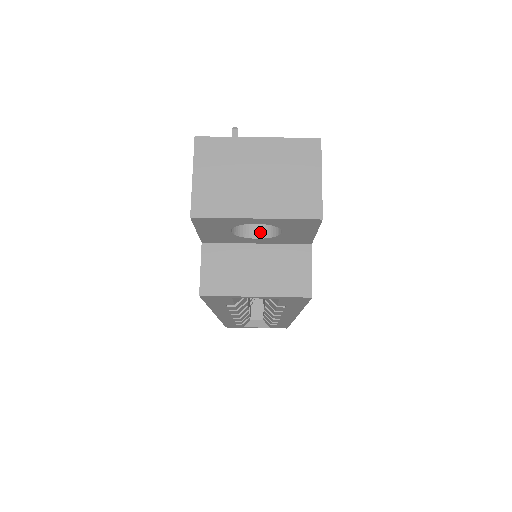
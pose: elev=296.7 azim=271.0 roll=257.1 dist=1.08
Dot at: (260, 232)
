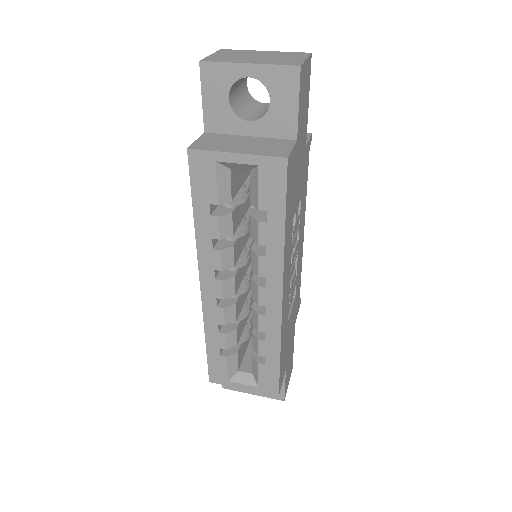
Dot at: (254, 119)
